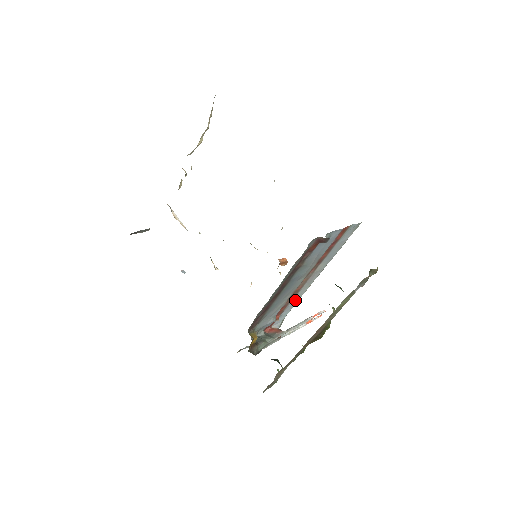
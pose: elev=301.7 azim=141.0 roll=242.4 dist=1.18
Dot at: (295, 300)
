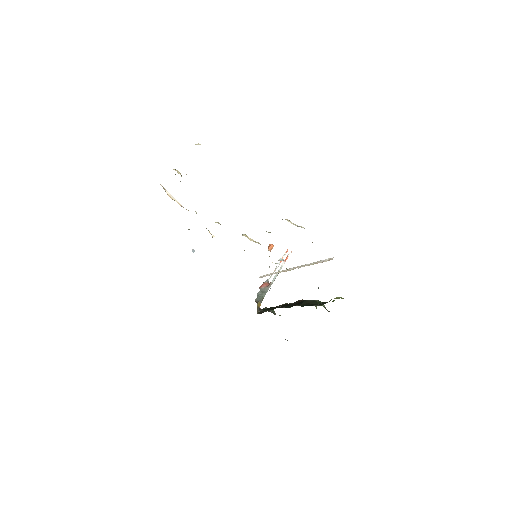
Dot at: occluded
